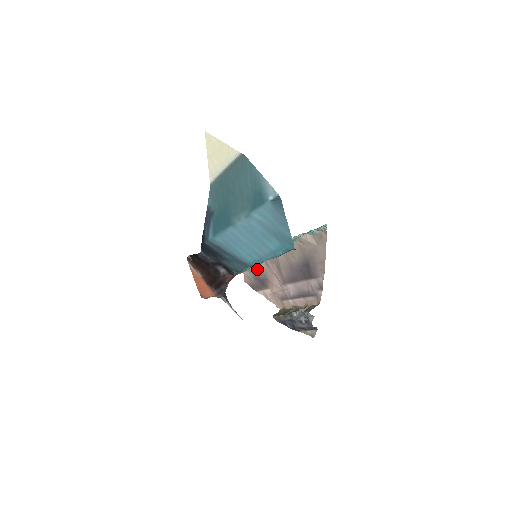
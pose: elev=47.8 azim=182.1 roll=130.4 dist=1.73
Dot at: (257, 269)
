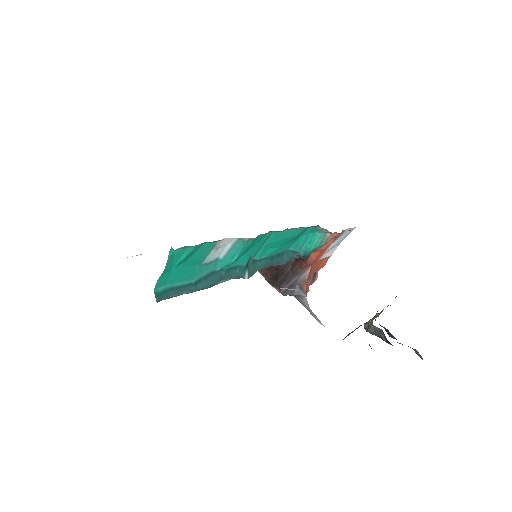
Dot at: occluded
